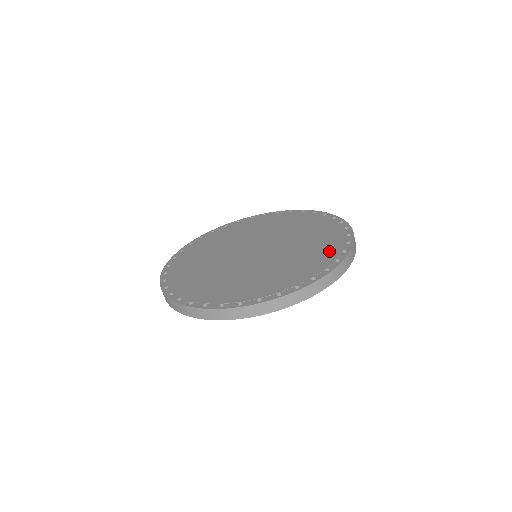
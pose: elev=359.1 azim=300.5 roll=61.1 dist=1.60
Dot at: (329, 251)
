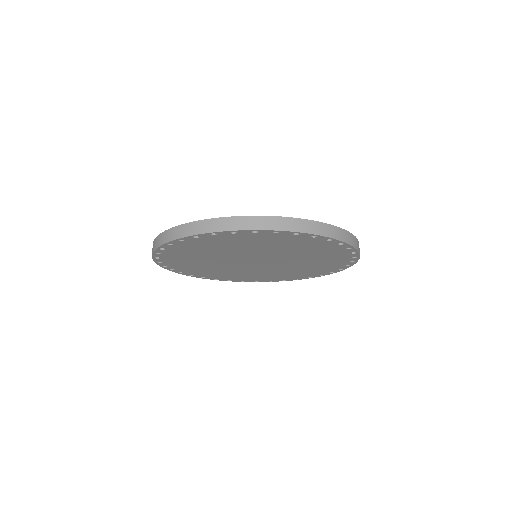
Dot at: occluded
